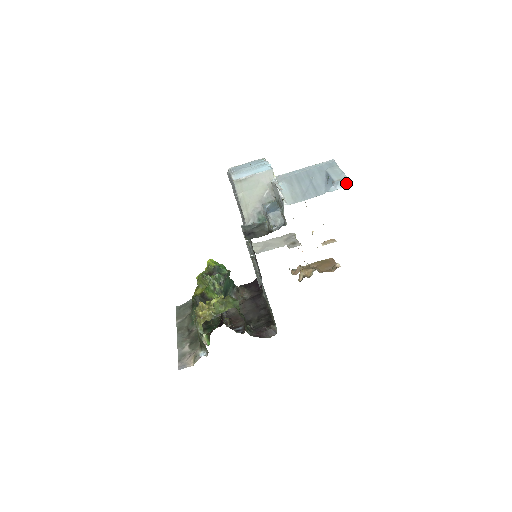
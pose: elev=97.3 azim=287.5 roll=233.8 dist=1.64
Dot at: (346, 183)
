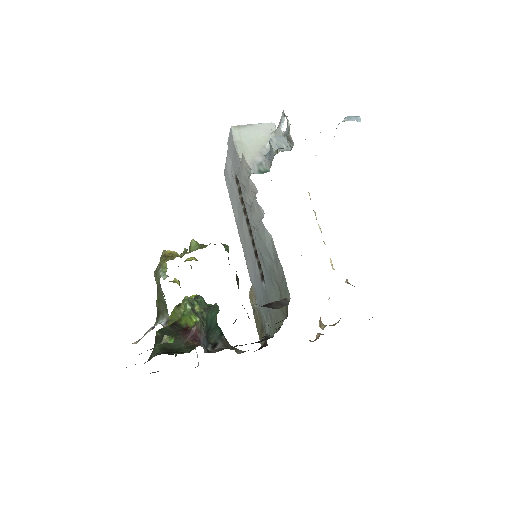
Dot at: (359, 121)
